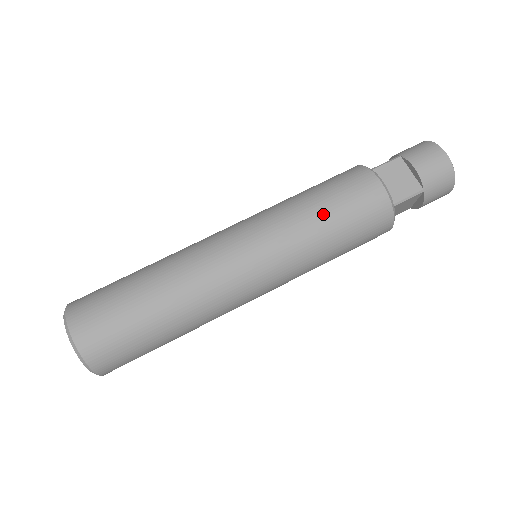
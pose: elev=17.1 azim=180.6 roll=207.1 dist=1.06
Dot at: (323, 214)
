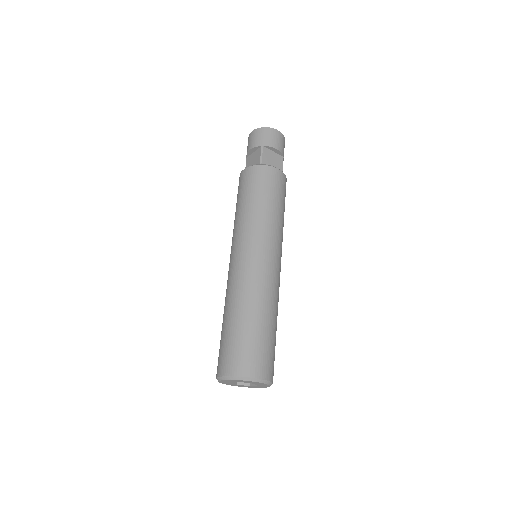
Dot at: (241, 205)
